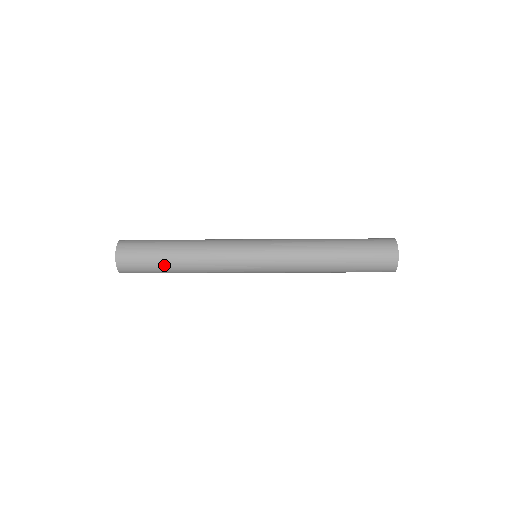
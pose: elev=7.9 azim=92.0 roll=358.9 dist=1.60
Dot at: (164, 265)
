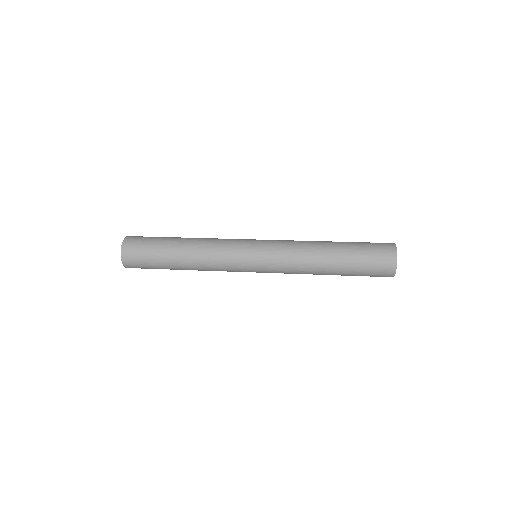
Dot at: occluded
